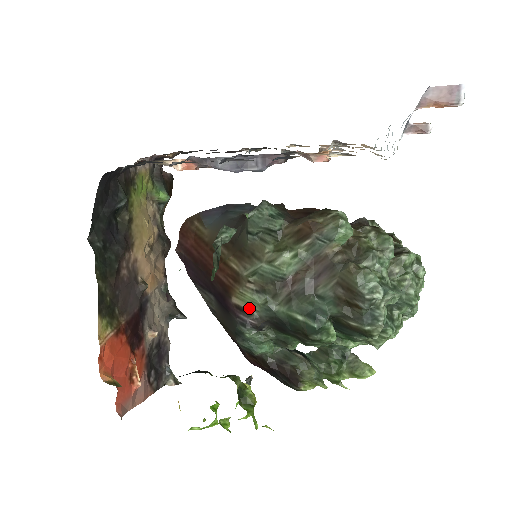
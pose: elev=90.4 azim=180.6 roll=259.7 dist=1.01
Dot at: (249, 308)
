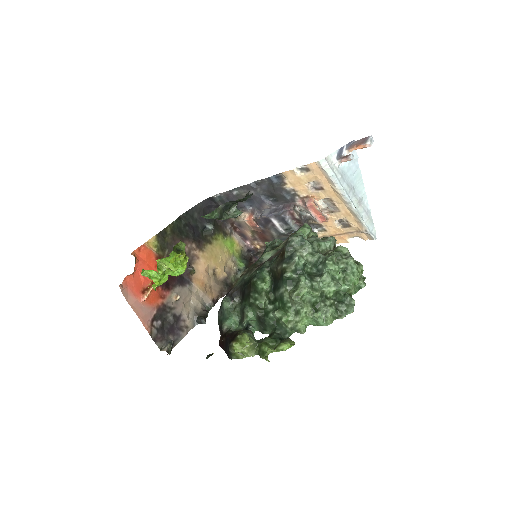
Dot at: occluded
